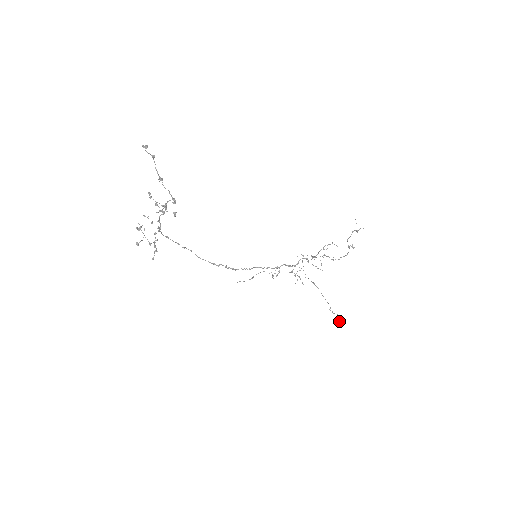
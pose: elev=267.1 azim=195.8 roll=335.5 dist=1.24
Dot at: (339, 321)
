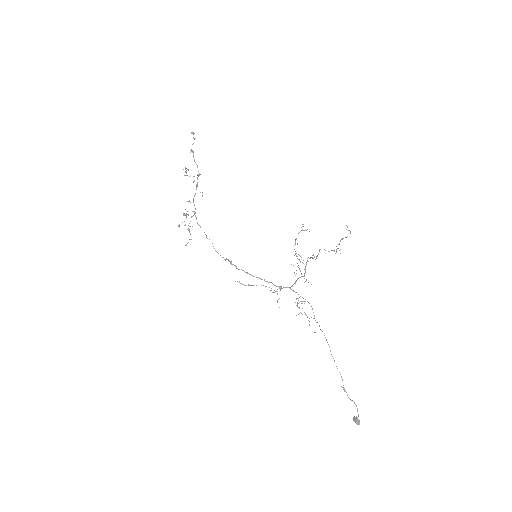
Dot at: (356, 417)
